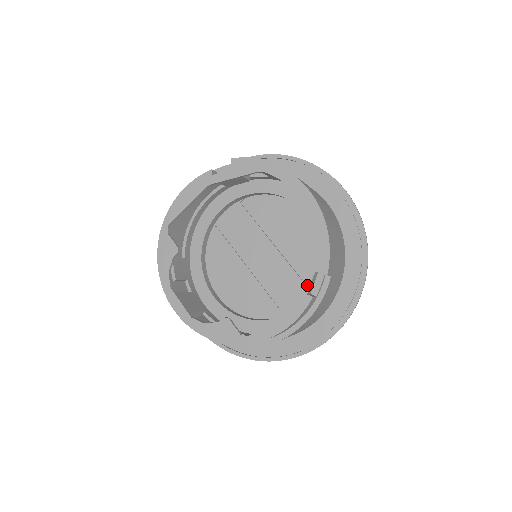
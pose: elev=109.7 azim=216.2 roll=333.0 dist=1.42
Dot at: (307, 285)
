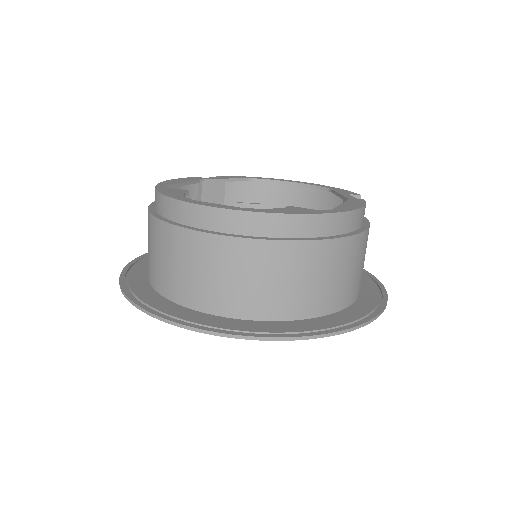
Dot at: (351, 197)
